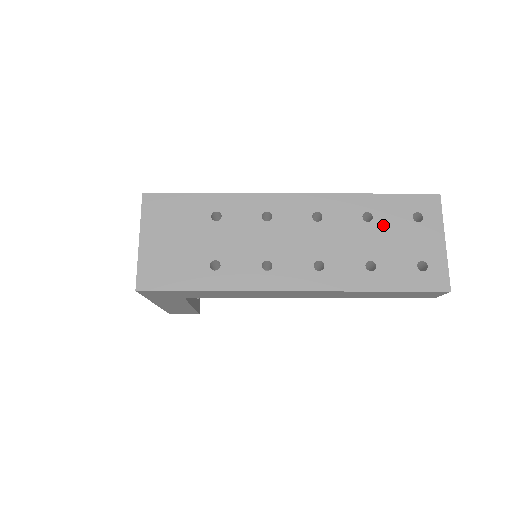
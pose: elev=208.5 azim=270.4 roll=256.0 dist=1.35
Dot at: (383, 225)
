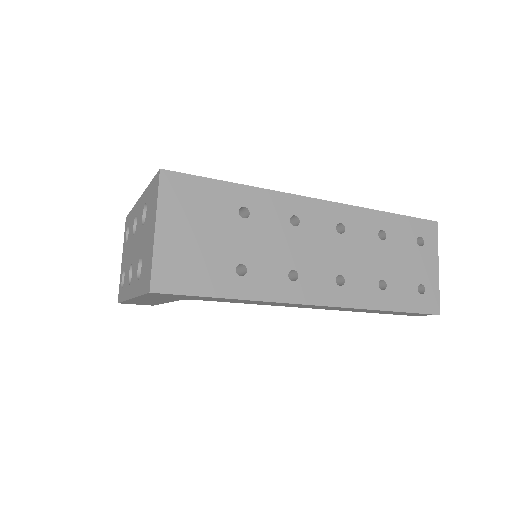
Dot at: (394, 245)
